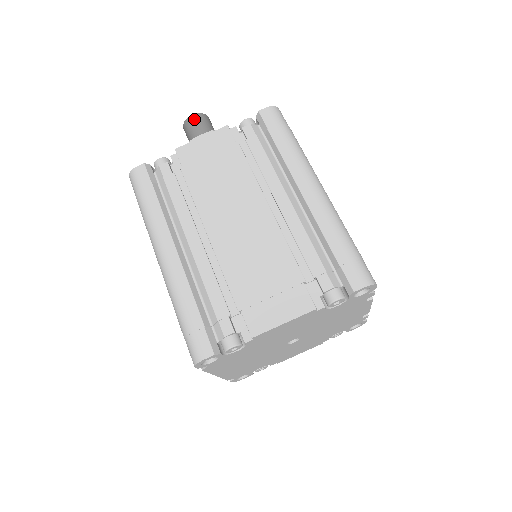
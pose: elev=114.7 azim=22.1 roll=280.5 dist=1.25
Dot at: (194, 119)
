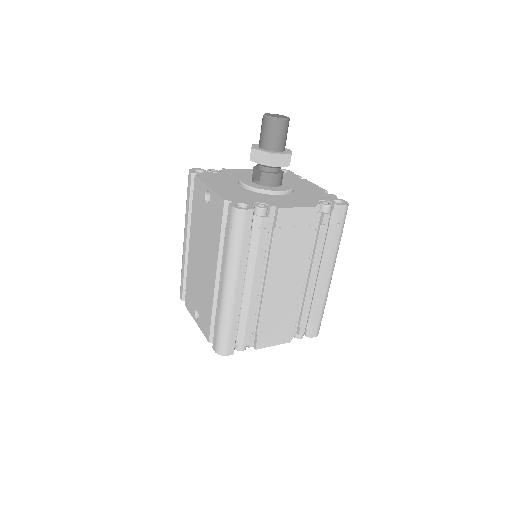
Dot at: (282, 126)
